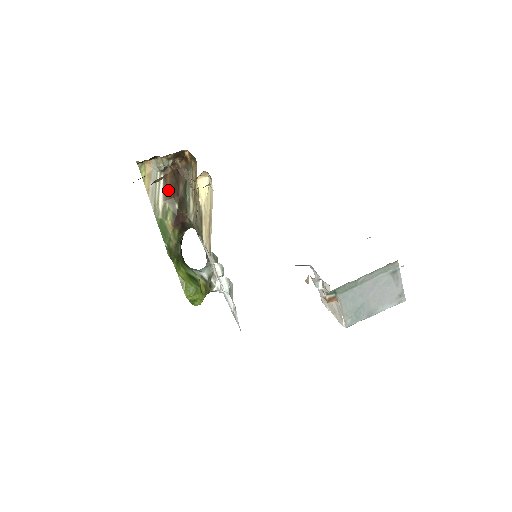
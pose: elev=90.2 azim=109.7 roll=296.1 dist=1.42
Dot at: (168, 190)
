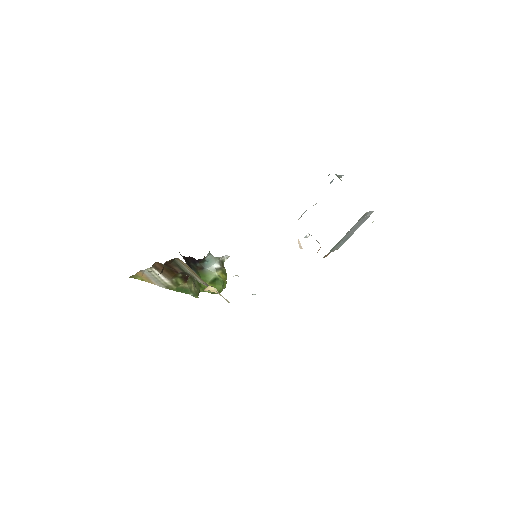
Dot at: (166, 273)
